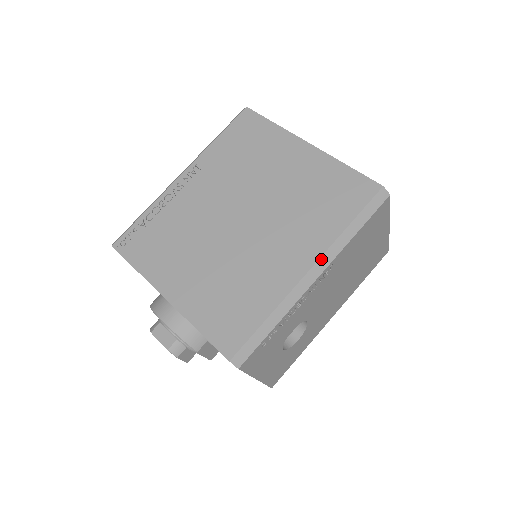
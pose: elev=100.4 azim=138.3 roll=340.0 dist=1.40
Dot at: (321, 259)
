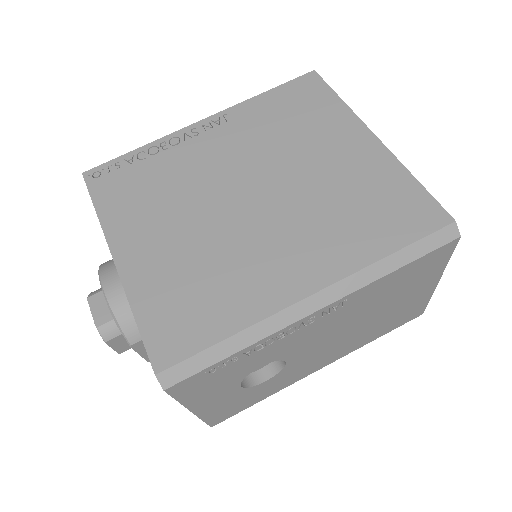
Dot at: (335, 286)
